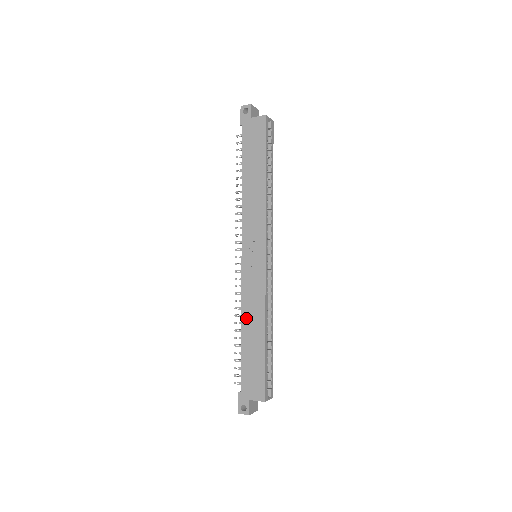
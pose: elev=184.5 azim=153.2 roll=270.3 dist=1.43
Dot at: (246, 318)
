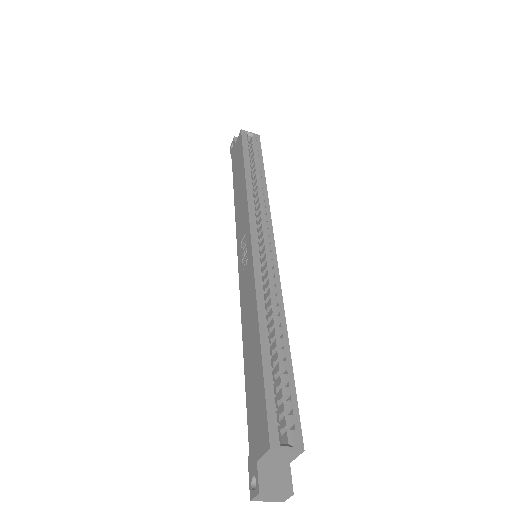
Dot at: (245, 331)
